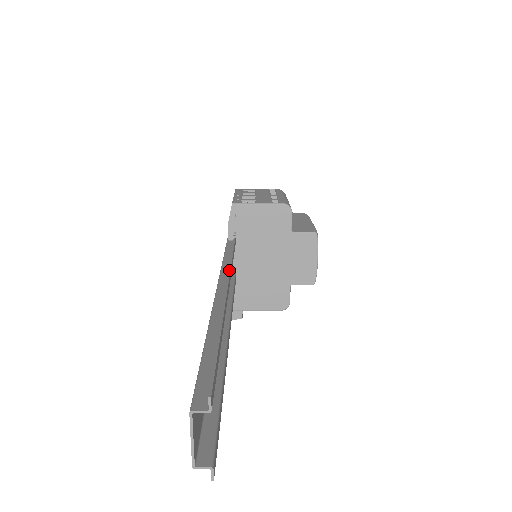
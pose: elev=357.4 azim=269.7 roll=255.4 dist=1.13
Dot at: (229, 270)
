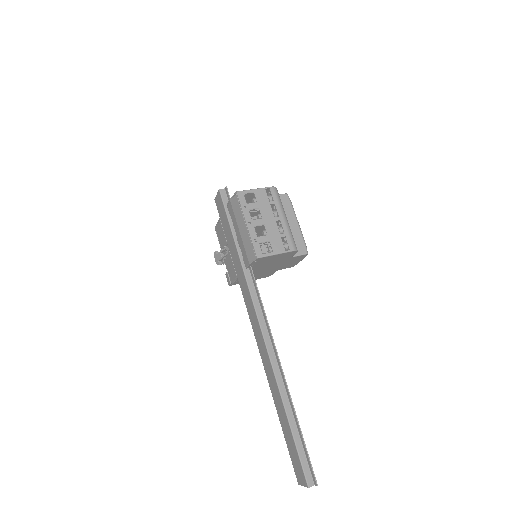
Dot at: (274, 343)
